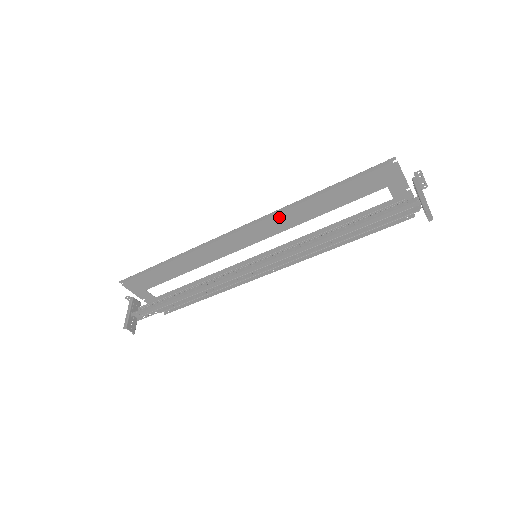
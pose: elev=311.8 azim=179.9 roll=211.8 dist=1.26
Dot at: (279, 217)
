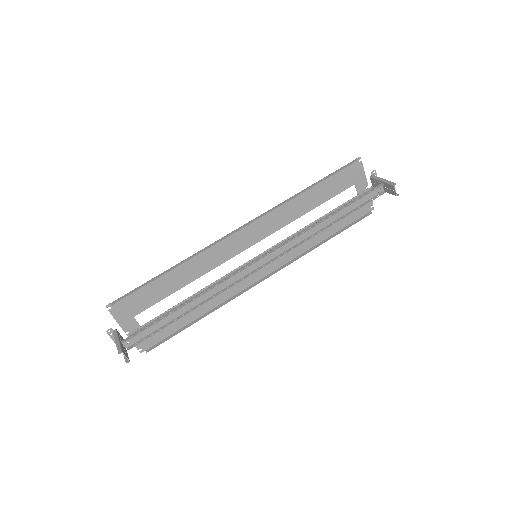
Dot at: (277, 214)
